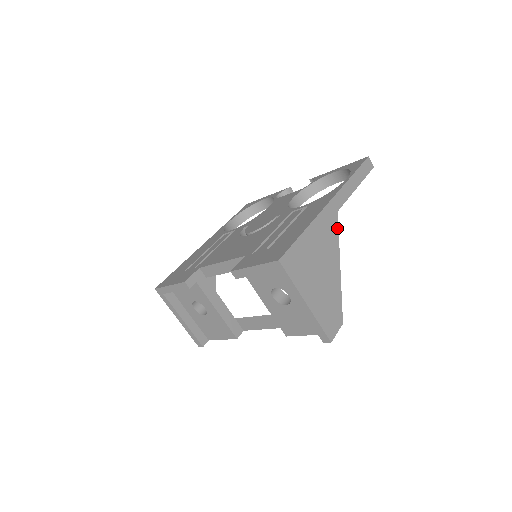
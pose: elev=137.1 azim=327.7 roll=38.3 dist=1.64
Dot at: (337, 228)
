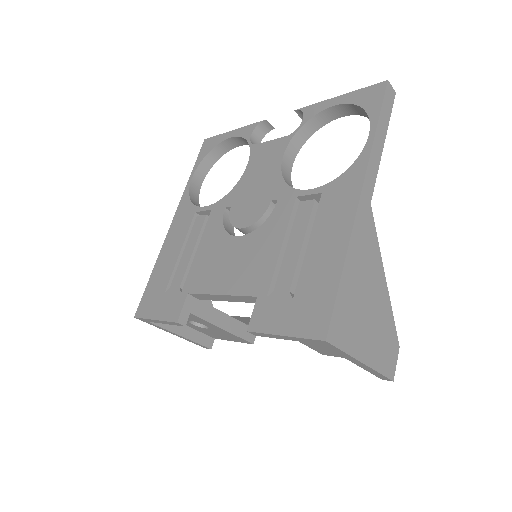
Dot at: (374, 229)
